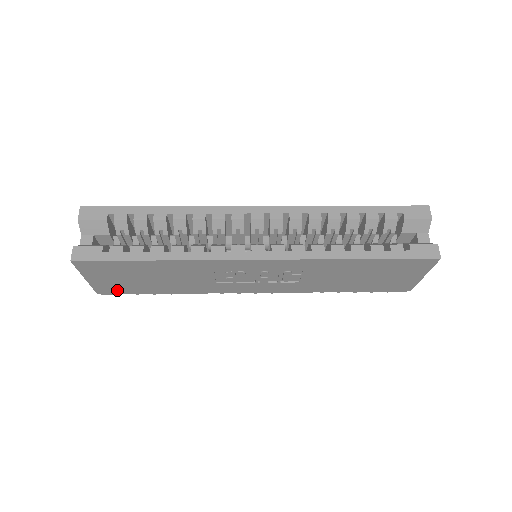
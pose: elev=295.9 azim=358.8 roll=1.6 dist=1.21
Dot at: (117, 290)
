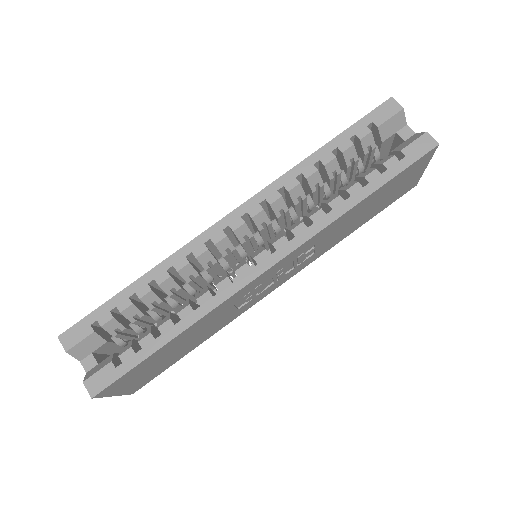
Dot at: (150, 379)
